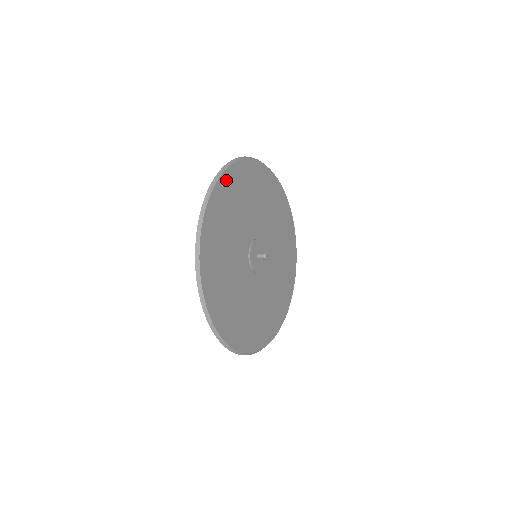
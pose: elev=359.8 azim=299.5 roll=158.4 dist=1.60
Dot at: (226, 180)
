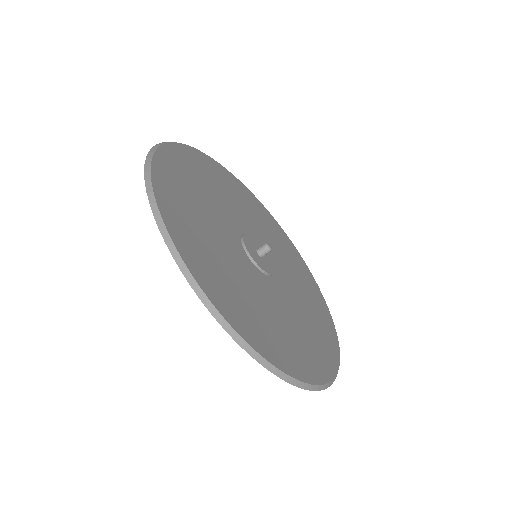
Dot at: (228, 175)
